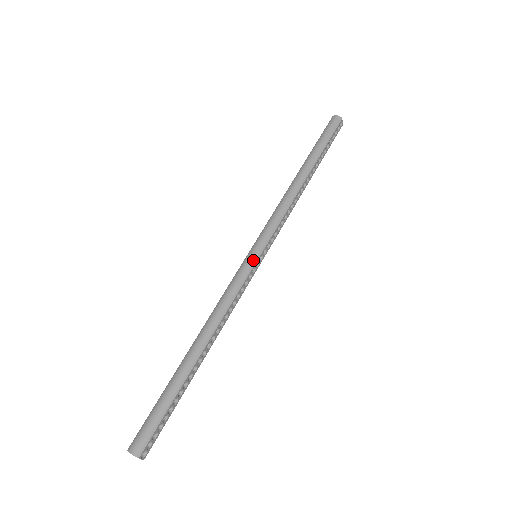
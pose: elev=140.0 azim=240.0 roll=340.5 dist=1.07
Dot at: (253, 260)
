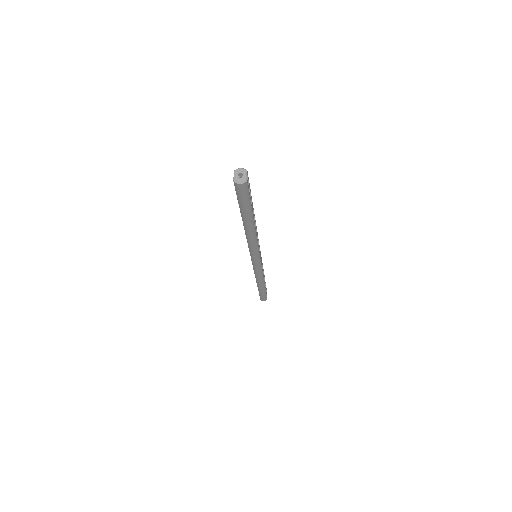
Dot at: occluded
